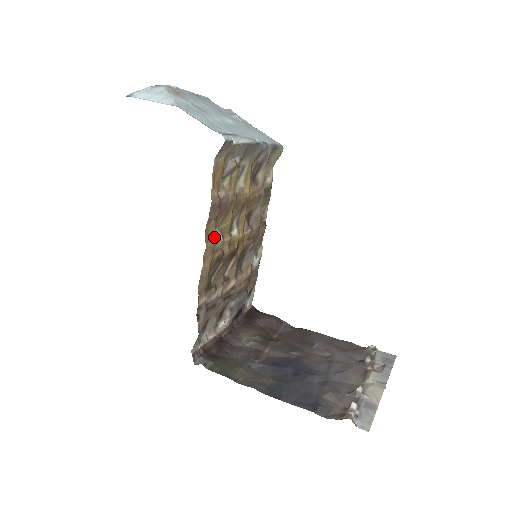
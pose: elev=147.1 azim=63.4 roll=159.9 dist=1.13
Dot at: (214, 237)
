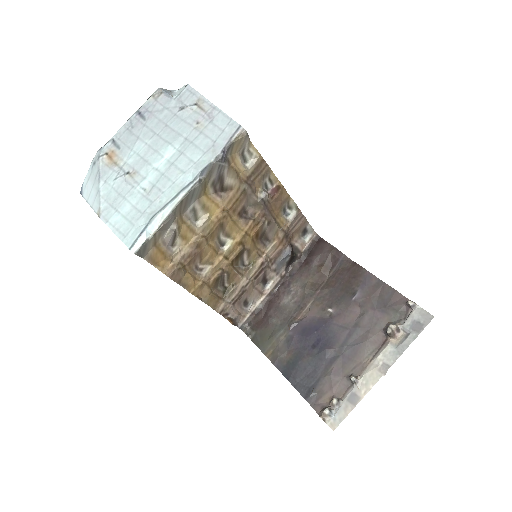
Dot at: (200, 273)
